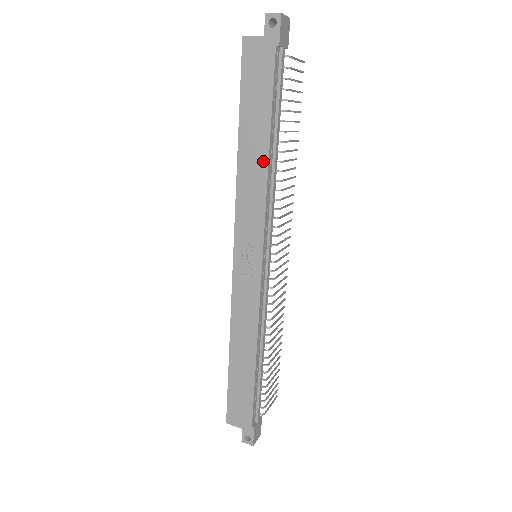
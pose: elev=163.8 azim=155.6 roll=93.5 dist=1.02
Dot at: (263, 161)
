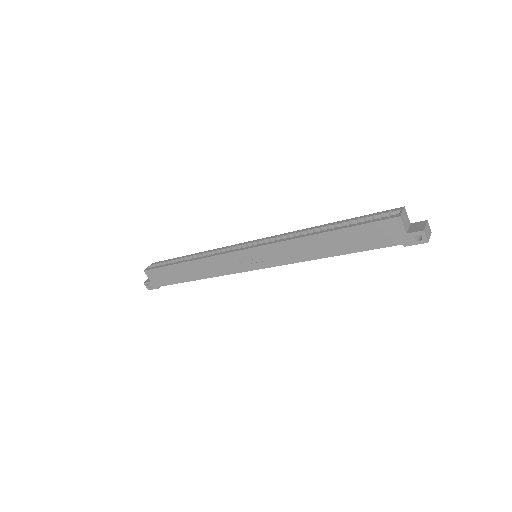
Dot at: (319, 255)
